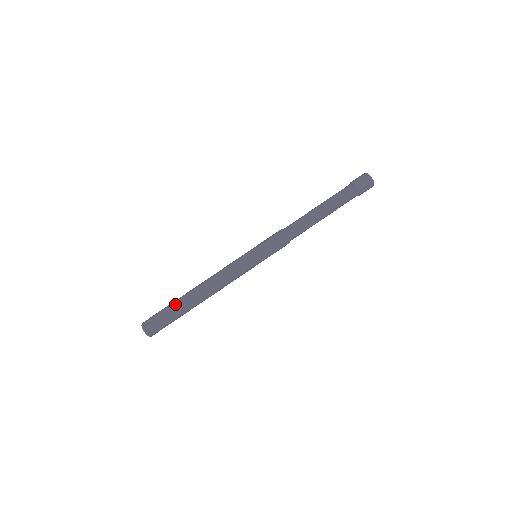
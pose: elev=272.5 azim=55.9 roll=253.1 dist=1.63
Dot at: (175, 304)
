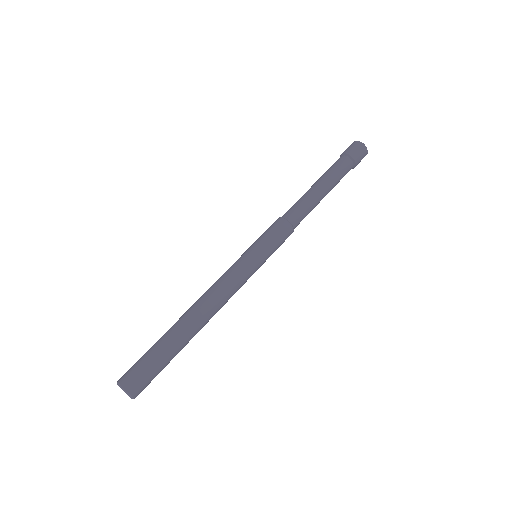
Dot at: (160, 338)
